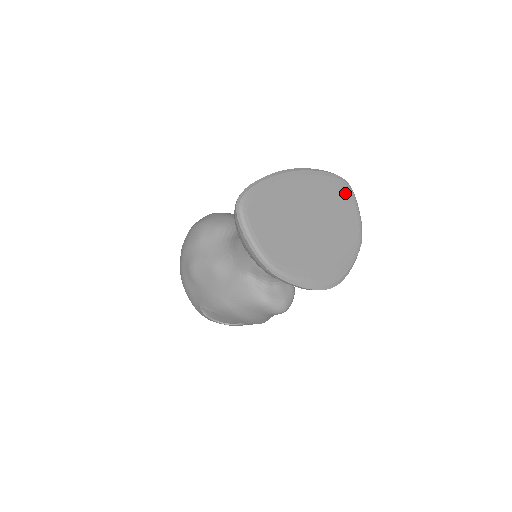
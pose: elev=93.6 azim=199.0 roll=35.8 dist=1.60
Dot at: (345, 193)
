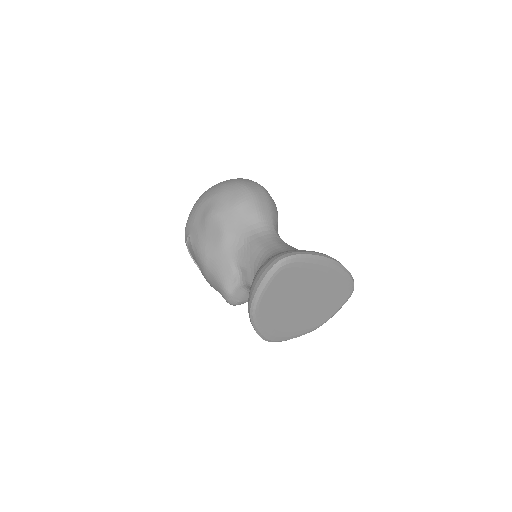
Dot at: (344, 296)
